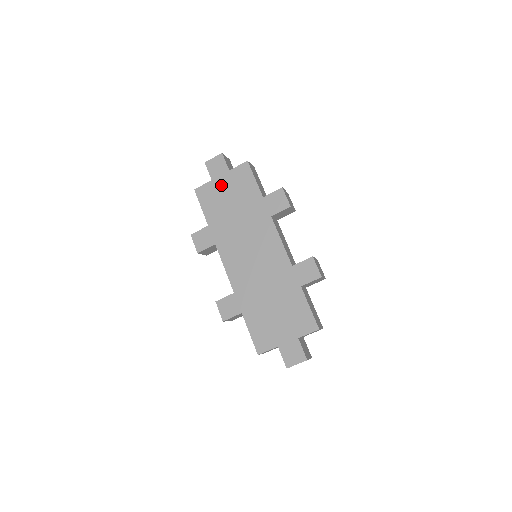
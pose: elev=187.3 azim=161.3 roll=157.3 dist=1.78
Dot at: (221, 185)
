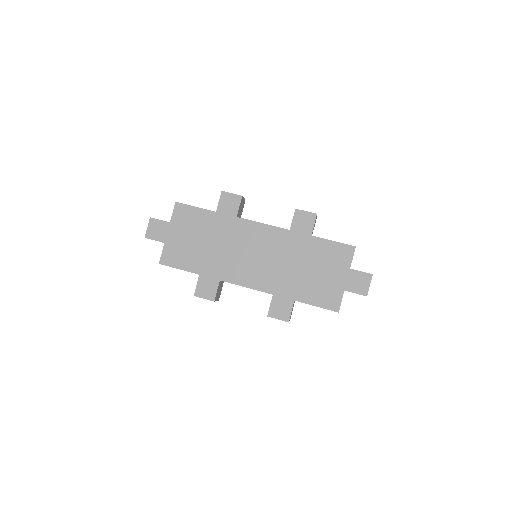
Dot at: (176, 238)
